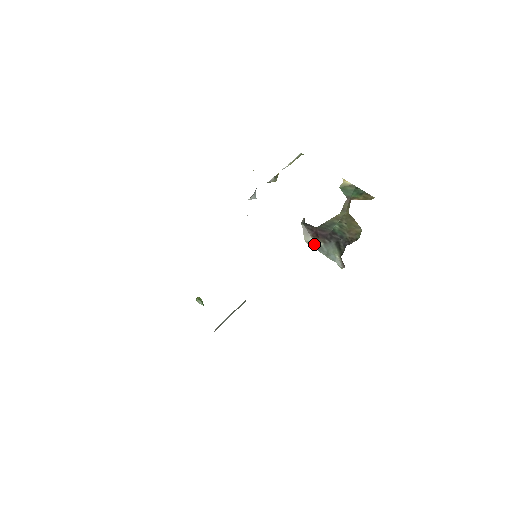
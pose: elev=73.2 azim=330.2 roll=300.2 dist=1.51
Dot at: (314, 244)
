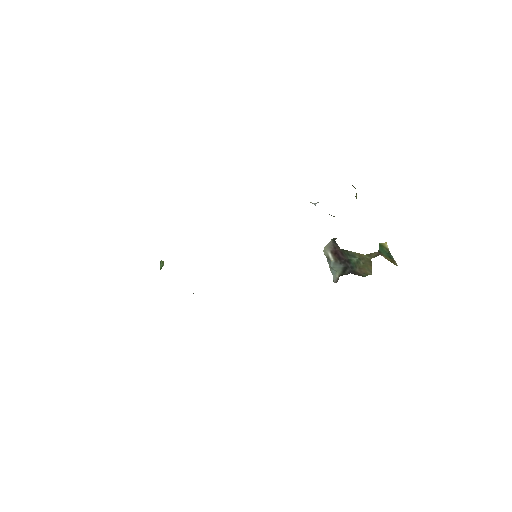
Dot at: (328, 256)
